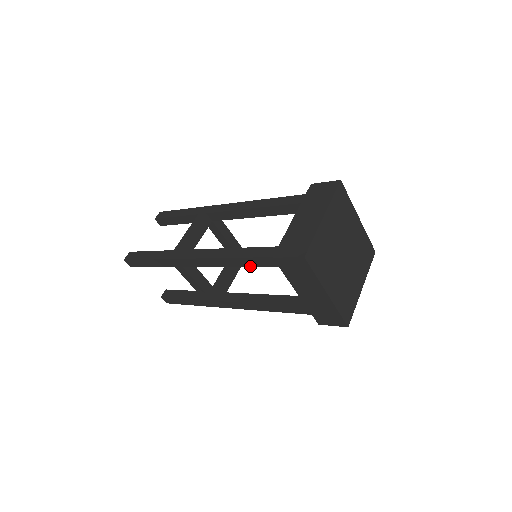
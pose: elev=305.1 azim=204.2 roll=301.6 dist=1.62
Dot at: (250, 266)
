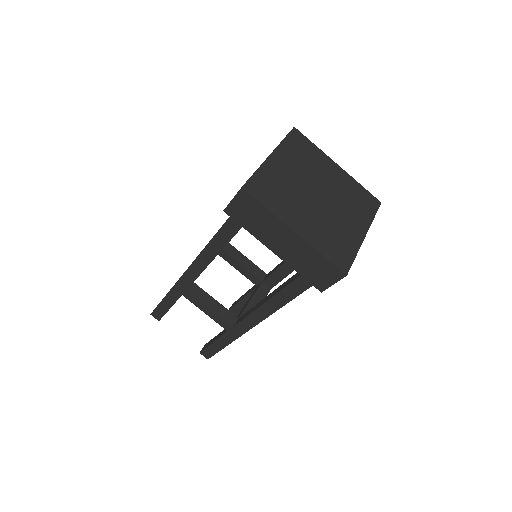
Dot at: occluded
